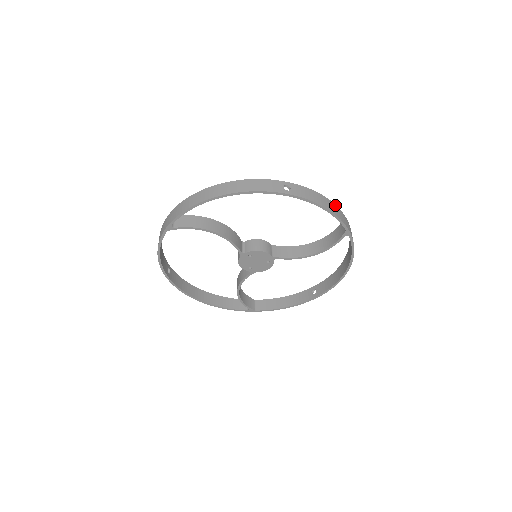
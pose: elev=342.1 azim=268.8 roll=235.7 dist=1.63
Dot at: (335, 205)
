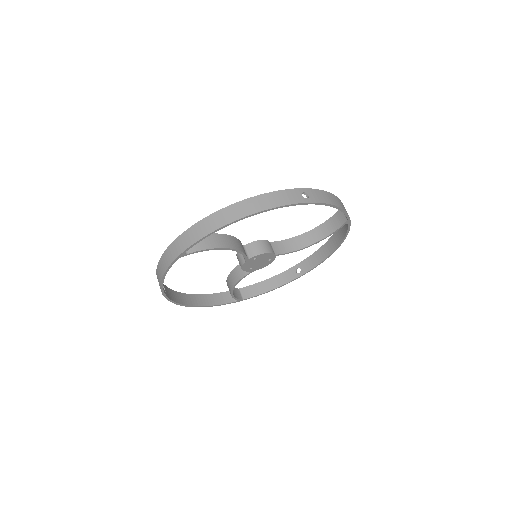
Dot at: (338, 199)
